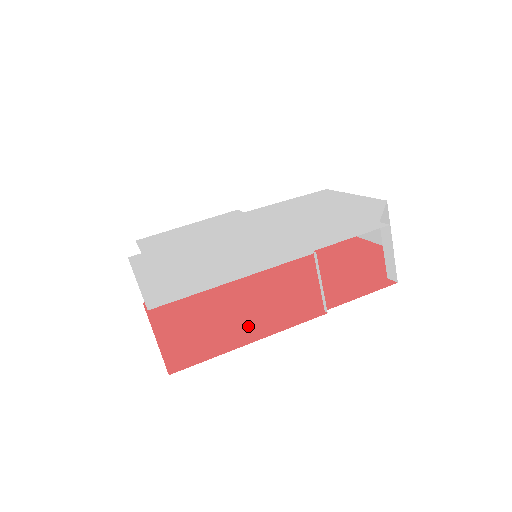
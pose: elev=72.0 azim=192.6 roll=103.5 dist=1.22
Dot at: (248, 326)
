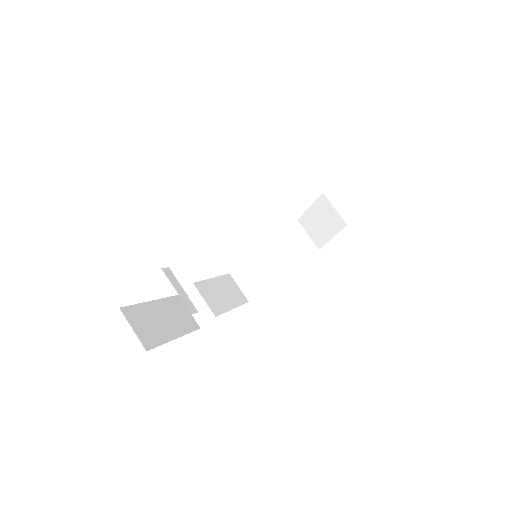
Dot at: occluded
